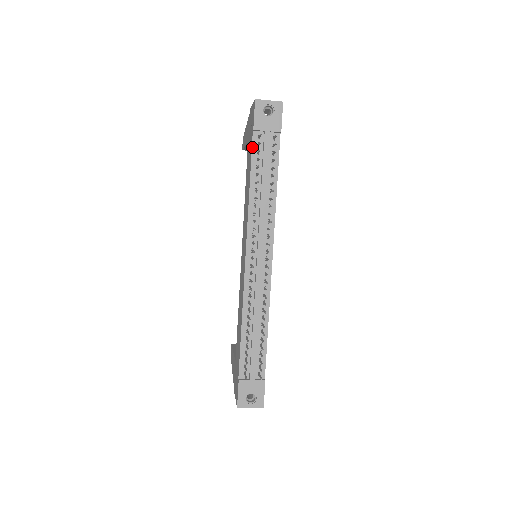
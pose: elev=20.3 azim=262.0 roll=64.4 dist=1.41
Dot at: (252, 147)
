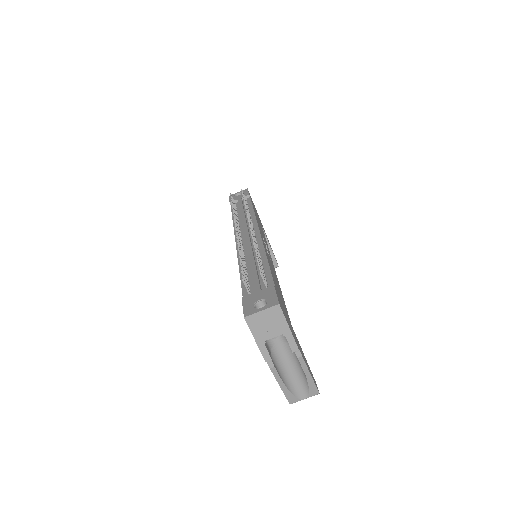
Dot at: (231, 209)
